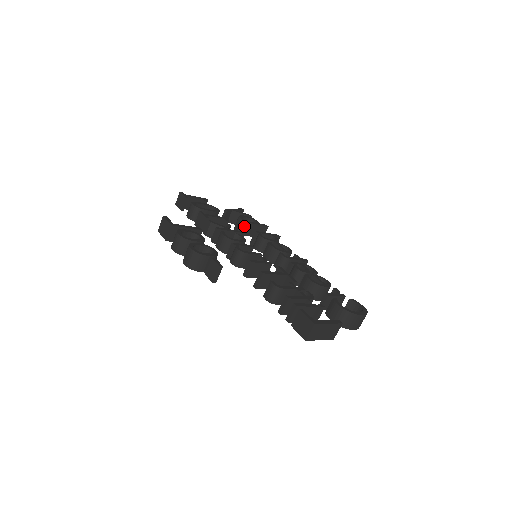
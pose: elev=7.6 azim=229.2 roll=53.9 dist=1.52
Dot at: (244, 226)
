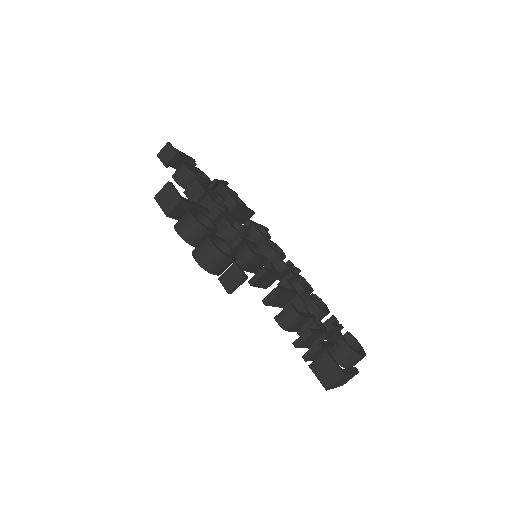
Dot at: (234, 207)
